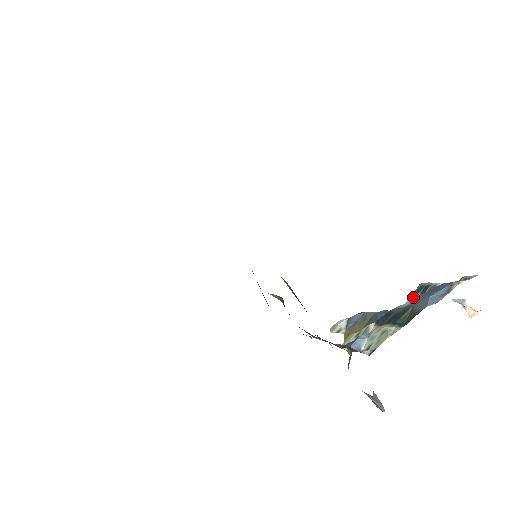
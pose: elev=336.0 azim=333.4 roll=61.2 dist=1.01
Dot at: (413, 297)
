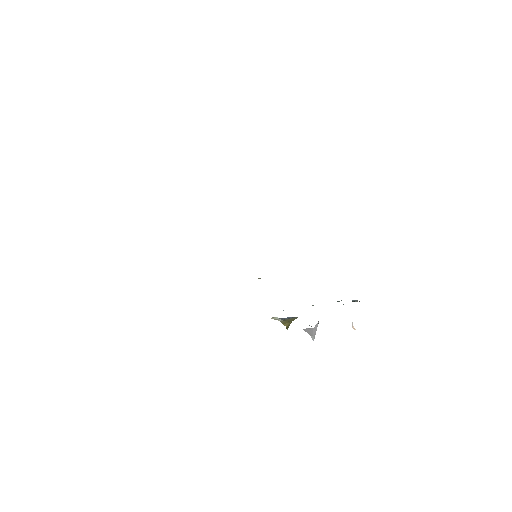
Dot at: occluded
